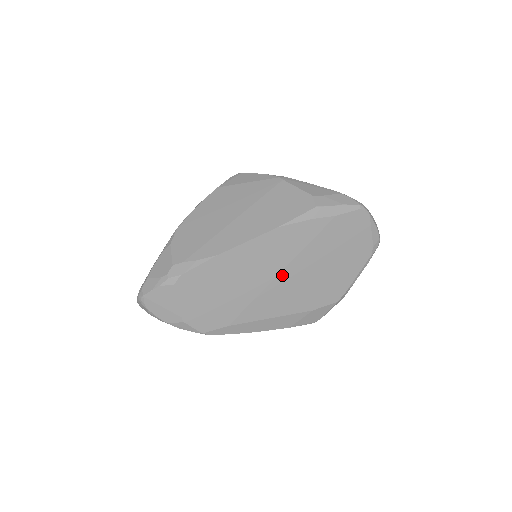
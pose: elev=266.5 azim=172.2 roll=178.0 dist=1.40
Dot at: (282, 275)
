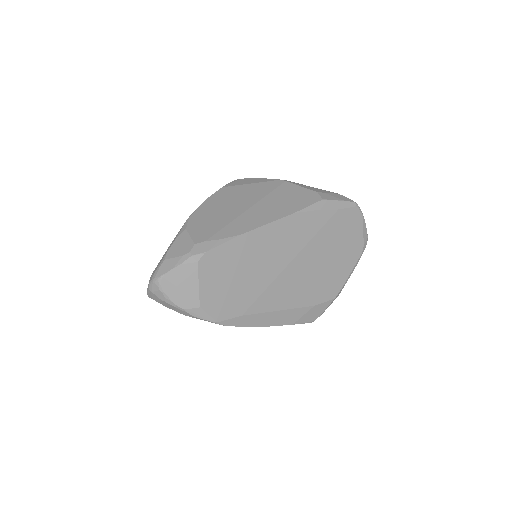
Dot at: (293, 263)
